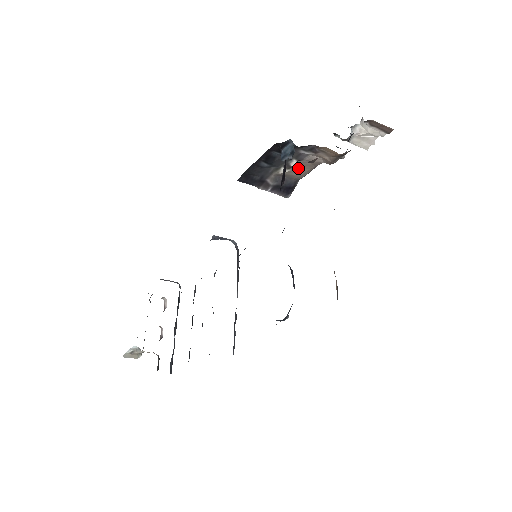
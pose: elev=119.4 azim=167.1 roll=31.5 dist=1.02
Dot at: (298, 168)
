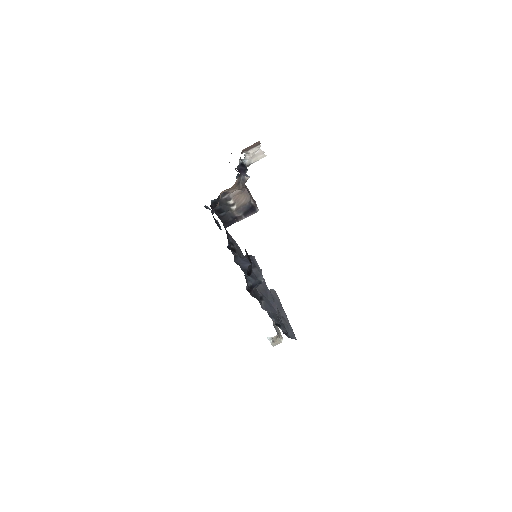
Dot at: (238, 201)
